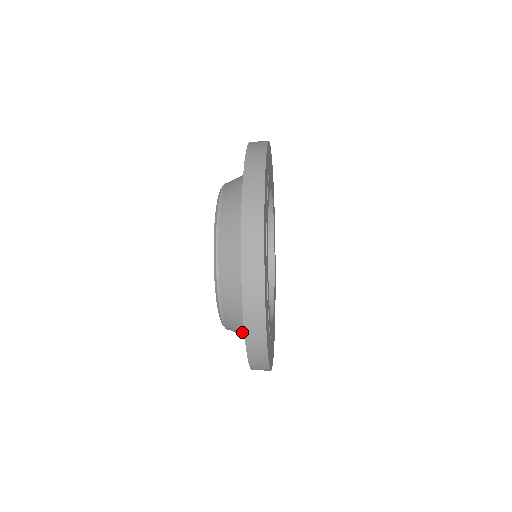
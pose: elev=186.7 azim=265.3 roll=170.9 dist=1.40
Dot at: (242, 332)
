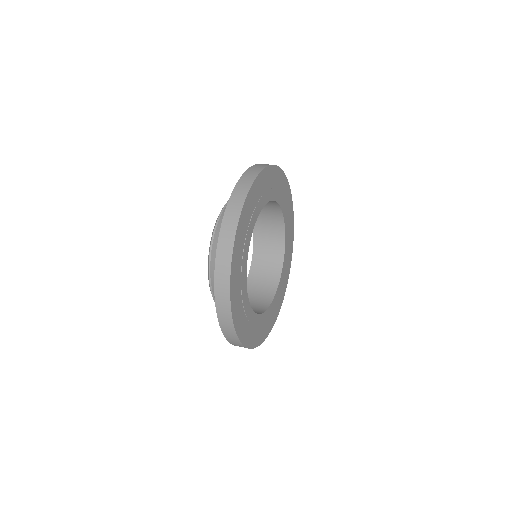
Dot at: occluded
